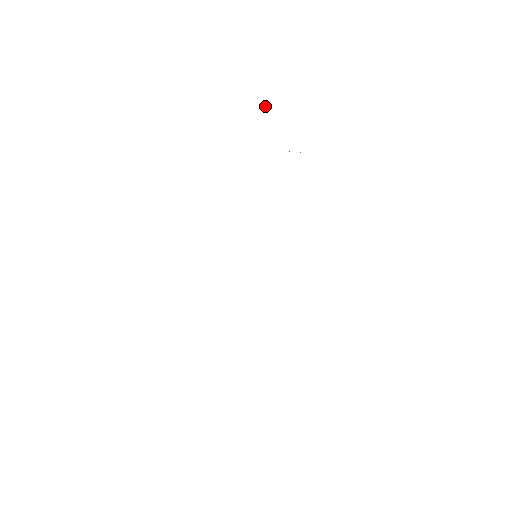
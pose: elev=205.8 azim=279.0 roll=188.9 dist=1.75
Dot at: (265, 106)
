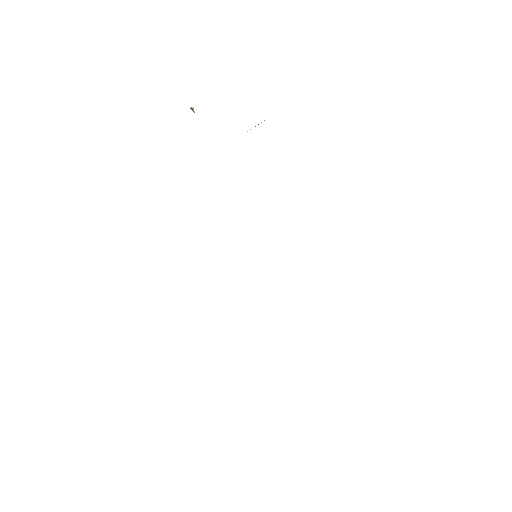
Dot at: (192, 108)
